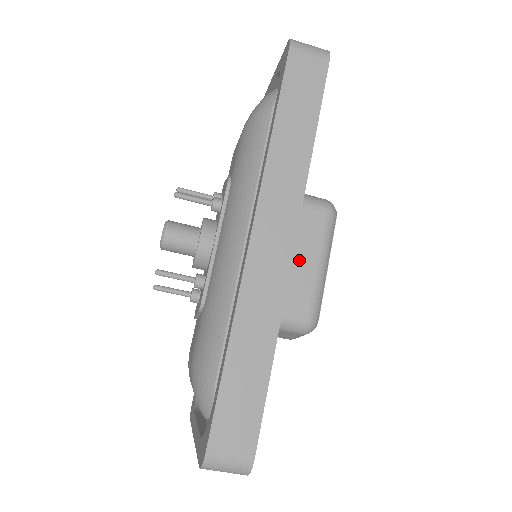
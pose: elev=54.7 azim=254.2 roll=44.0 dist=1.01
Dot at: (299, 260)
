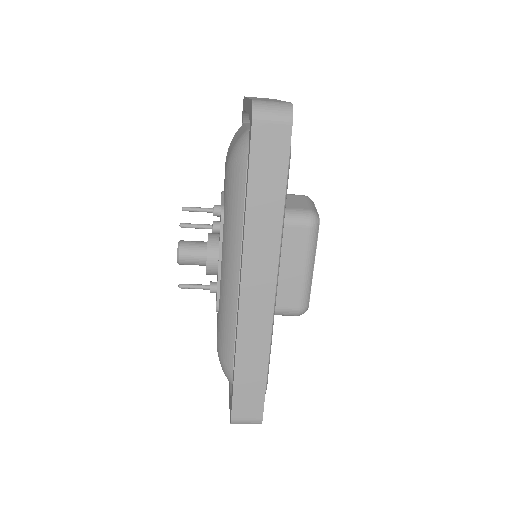
Dot at: (288, 269)
